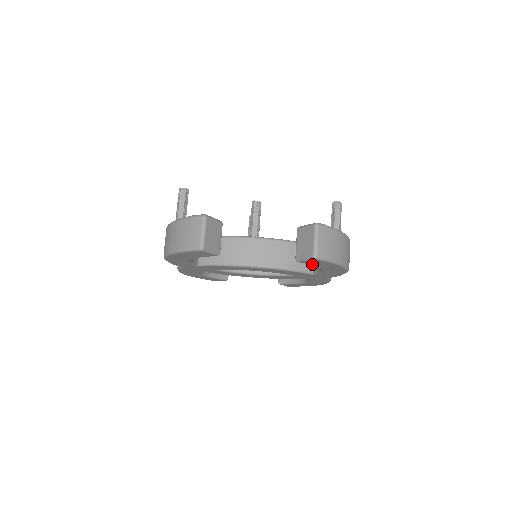
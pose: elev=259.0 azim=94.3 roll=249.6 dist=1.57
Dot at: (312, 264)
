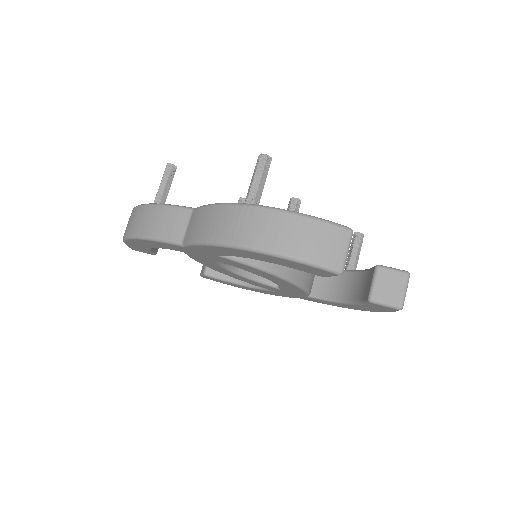
Dot at: (369, 305)
